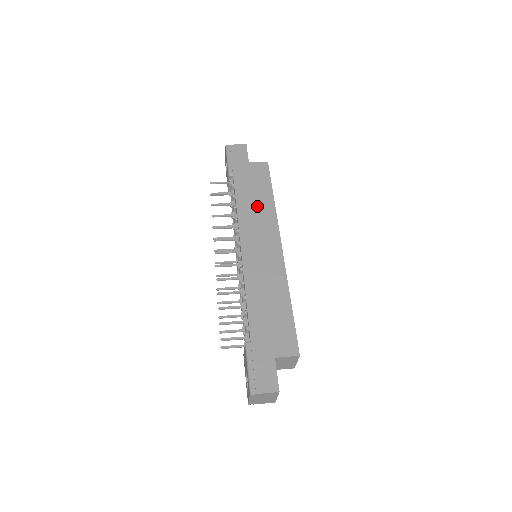
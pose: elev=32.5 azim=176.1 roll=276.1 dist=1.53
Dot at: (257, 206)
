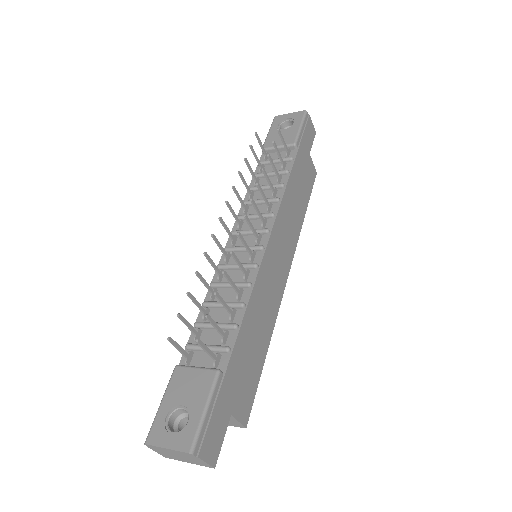
Dot at: (295, 208)
